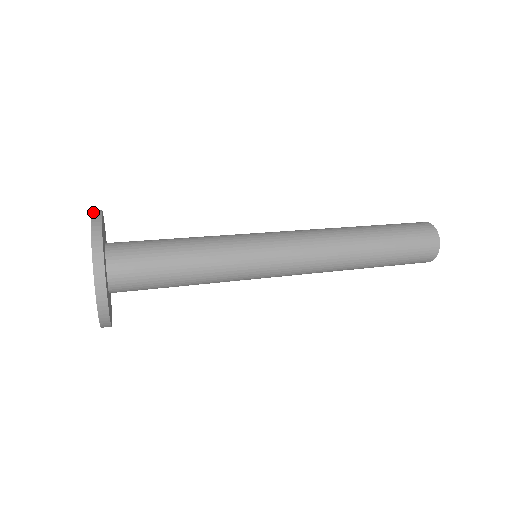
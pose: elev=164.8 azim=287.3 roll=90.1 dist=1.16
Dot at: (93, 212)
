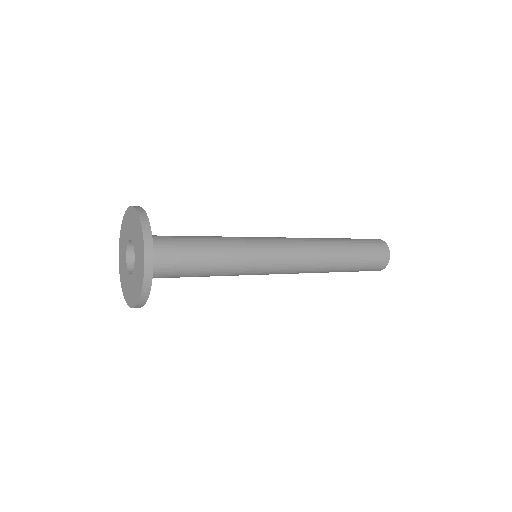
Dot at: occluded
